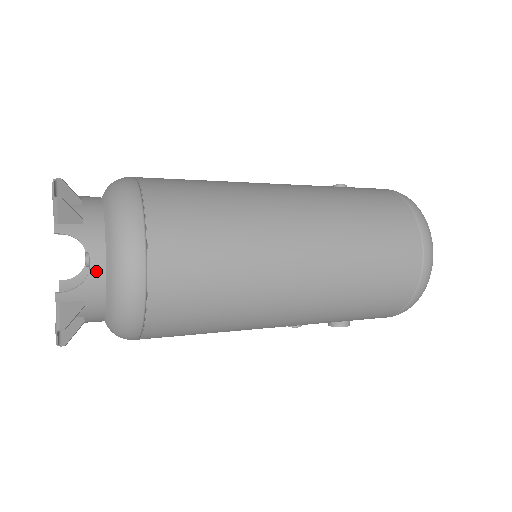
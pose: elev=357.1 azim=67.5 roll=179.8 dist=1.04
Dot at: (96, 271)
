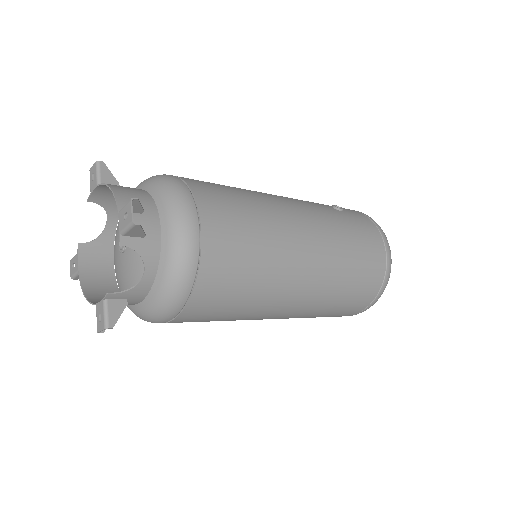
Dot at: (146, 281)
